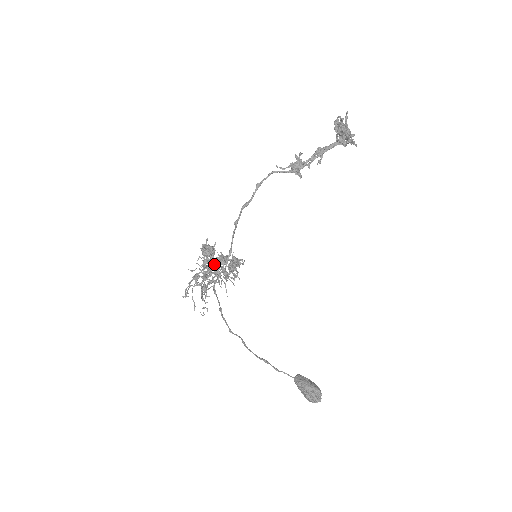
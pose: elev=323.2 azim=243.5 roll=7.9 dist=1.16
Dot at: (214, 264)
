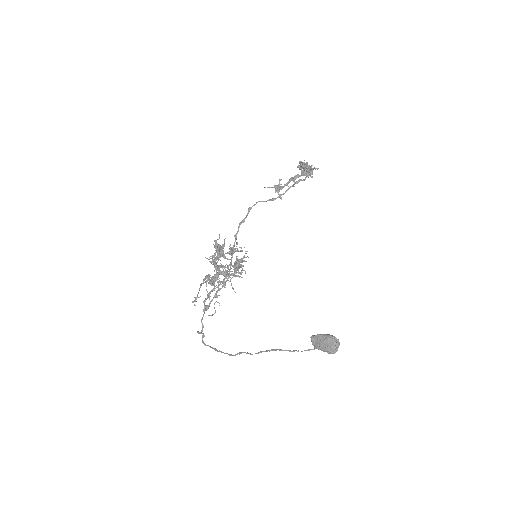
Dot at: (225, 256)
